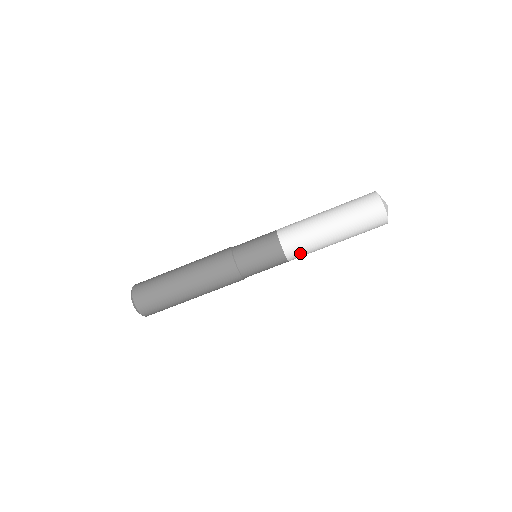
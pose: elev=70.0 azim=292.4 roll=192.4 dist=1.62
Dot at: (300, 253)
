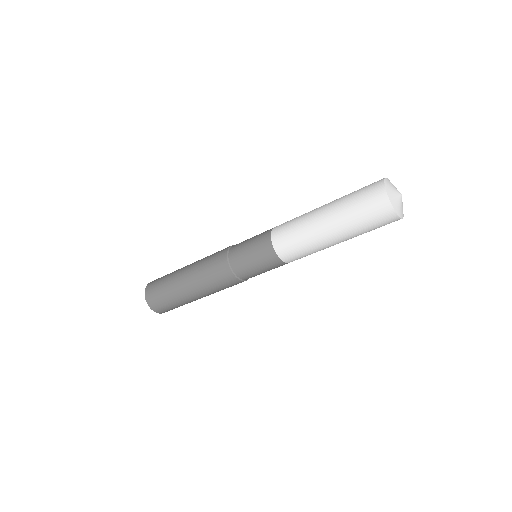
Dot at: (296, 255)
